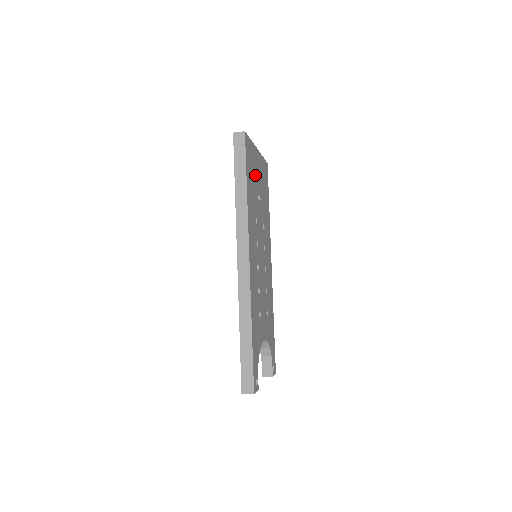
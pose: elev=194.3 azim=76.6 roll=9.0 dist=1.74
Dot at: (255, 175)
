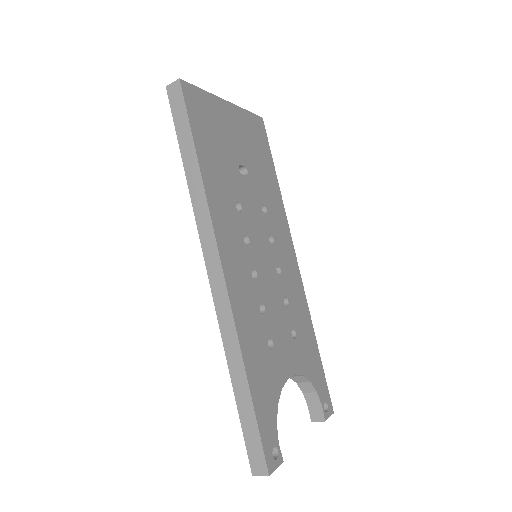
Dot at: (225, 140)
